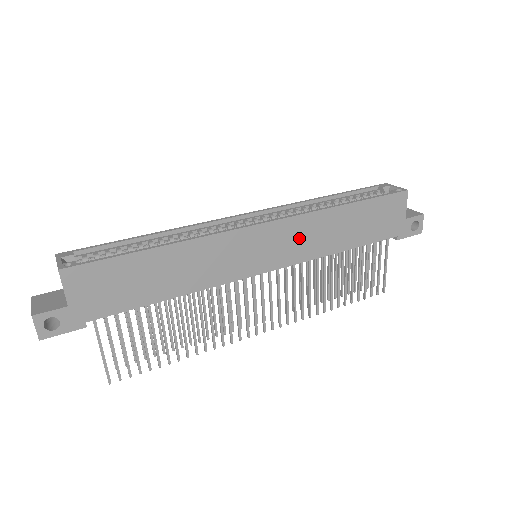
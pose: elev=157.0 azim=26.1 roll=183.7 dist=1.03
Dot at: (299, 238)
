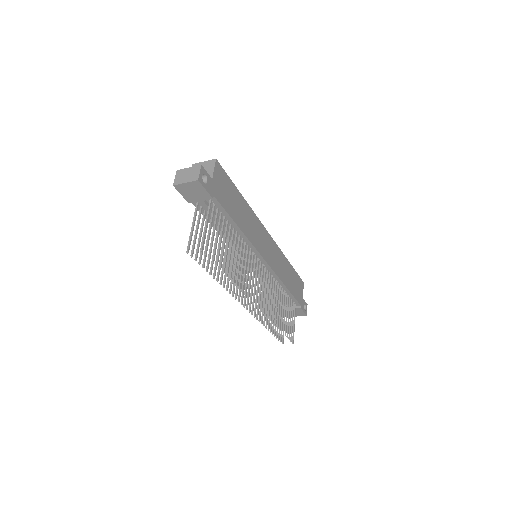
Dot at: (276, 258)
